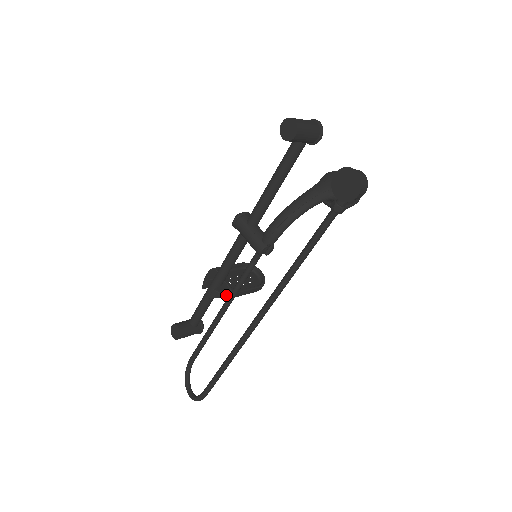
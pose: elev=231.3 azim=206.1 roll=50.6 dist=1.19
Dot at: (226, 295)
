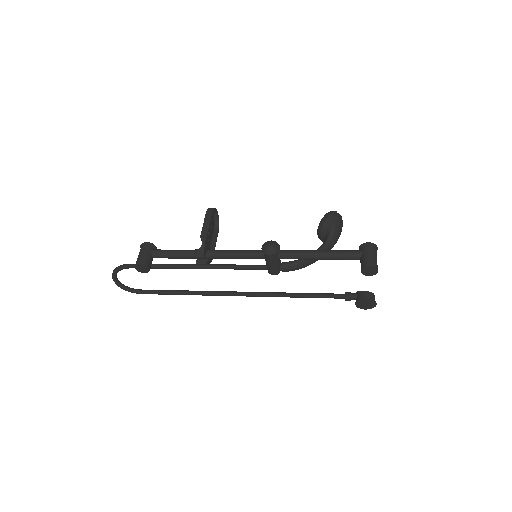
Dot at: (210, 262)
